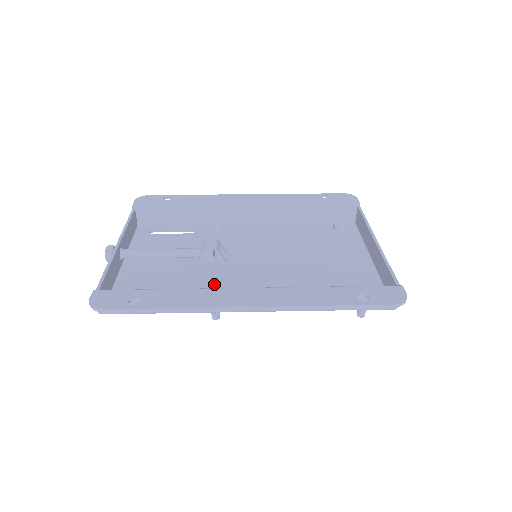
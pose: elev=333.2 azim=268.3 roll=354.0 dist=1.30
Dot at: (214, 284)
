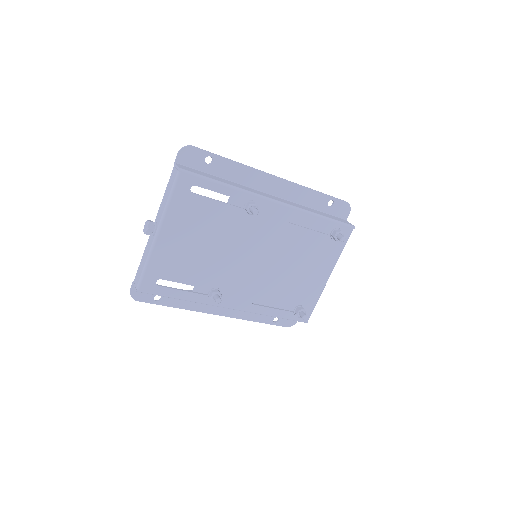
Dot at: (242, 220)
